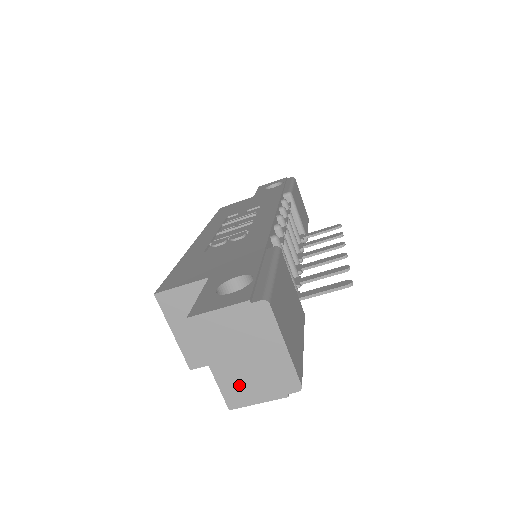
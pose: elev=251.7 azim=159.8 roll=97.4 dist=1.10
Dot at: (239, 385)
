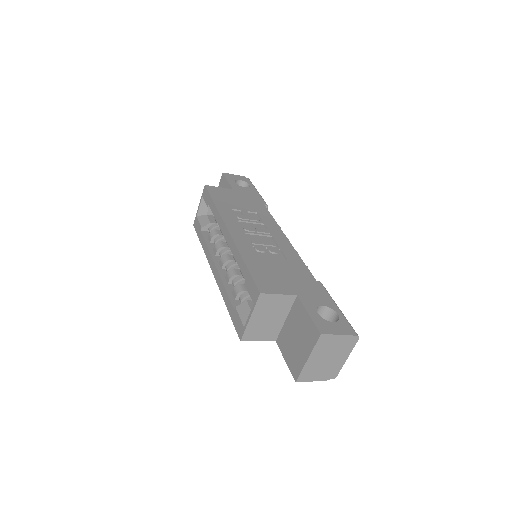
Dot at: (312, 371)
